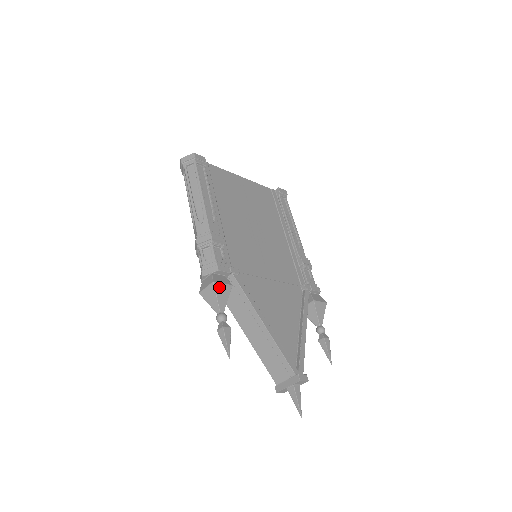
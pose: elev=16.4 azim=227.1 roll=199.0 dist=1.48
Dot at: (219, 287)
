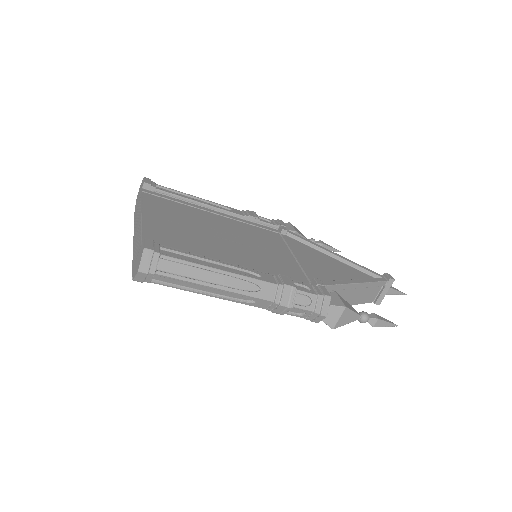
Dot at: (345, 304)
